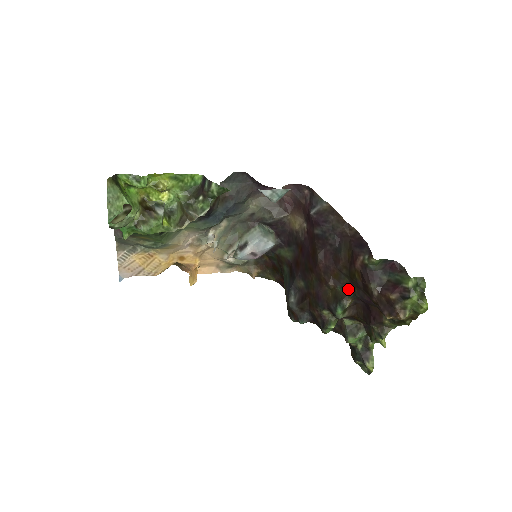
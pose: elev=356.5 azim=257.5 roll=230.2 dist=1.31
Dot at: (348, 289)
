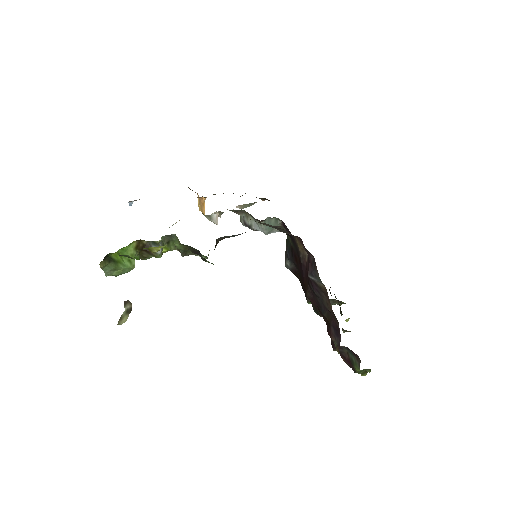
Dot at: occluded
